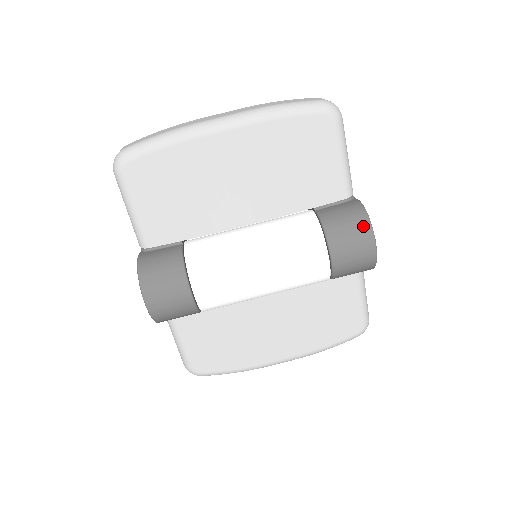
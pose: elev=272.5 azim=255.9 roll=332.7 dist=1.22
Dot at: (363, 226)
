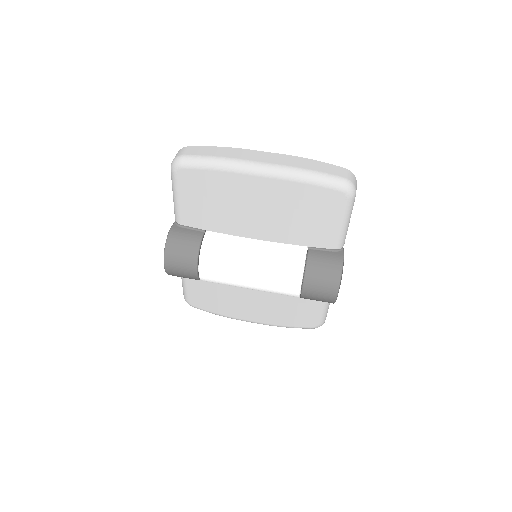
Dot at: (334, 279)
